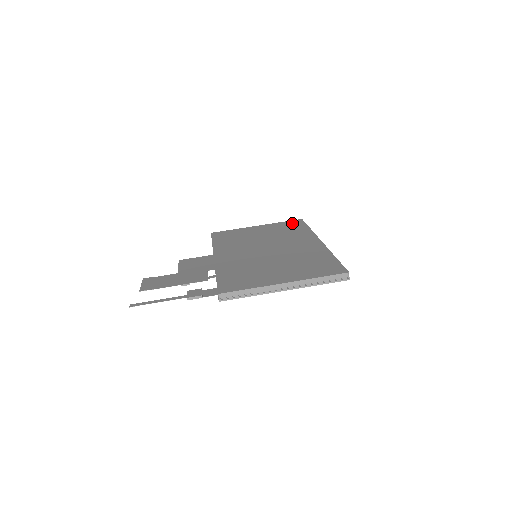
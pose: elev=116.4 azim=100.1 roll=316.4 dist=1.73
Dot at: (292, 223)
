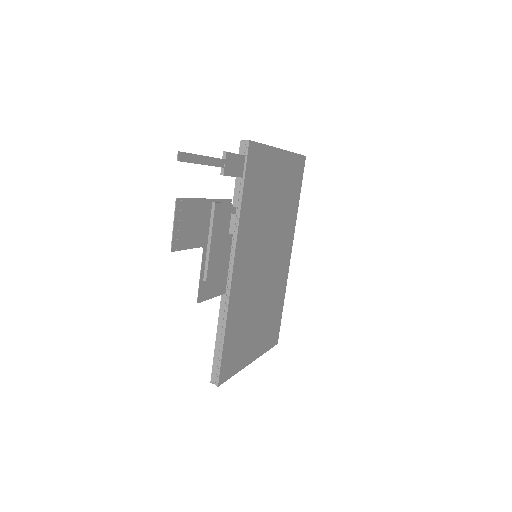
Dot at: occluded
